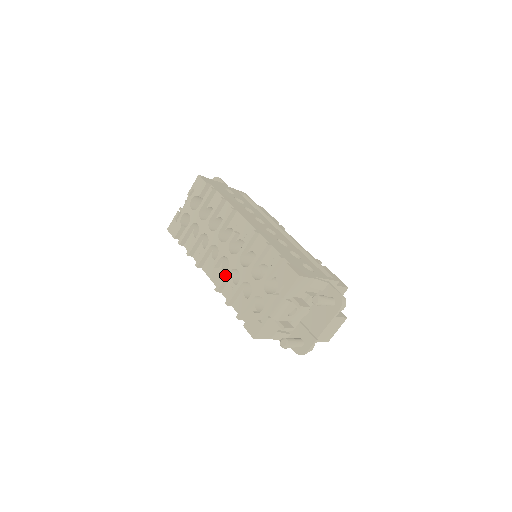
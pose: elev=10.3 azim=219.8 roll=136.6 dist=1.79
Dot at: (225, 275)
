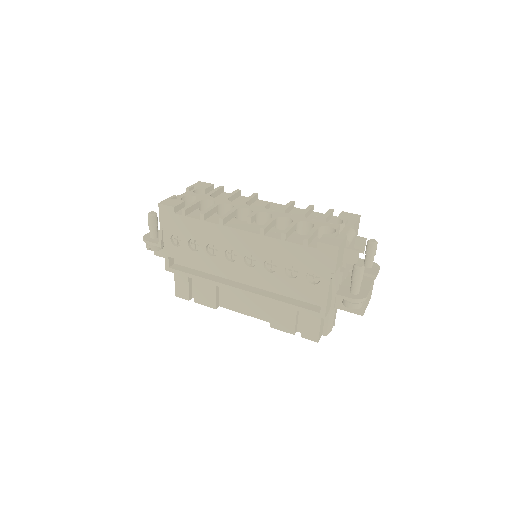
Dot at: (271, 220)
